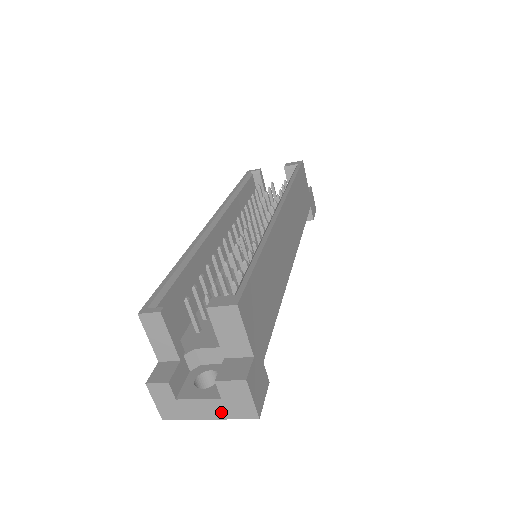
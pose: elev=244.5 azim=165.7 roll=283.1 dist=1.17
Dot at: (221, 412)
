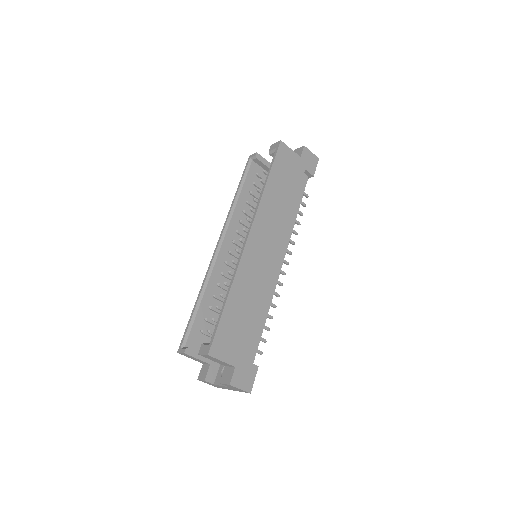
Dot at: (234, 390)
